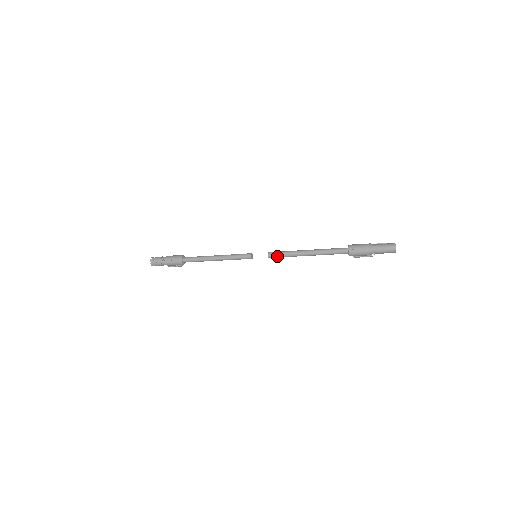
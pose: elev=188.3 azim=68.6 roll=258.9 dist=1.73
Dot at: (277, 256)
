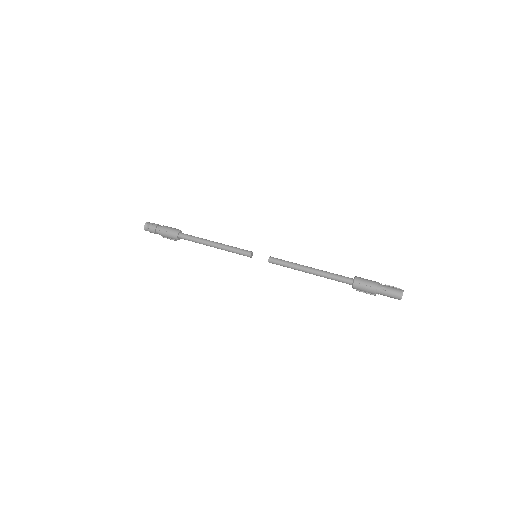
Dot at: (278, 263)
